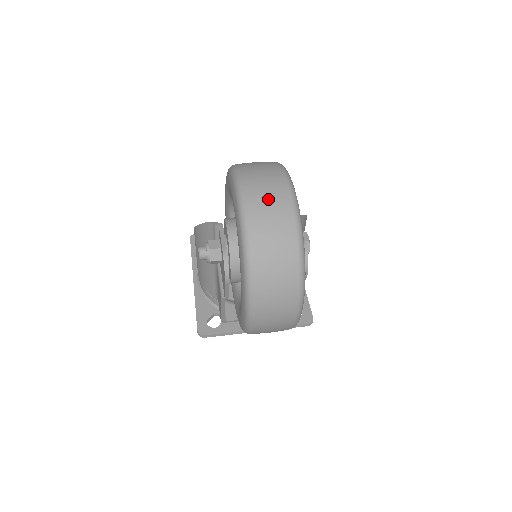
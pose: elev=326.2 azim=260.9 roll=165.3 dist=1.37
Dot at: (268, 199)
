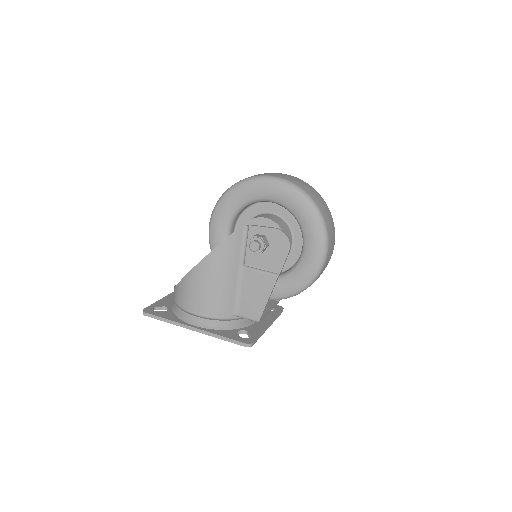
Dot at: (294, 178)
